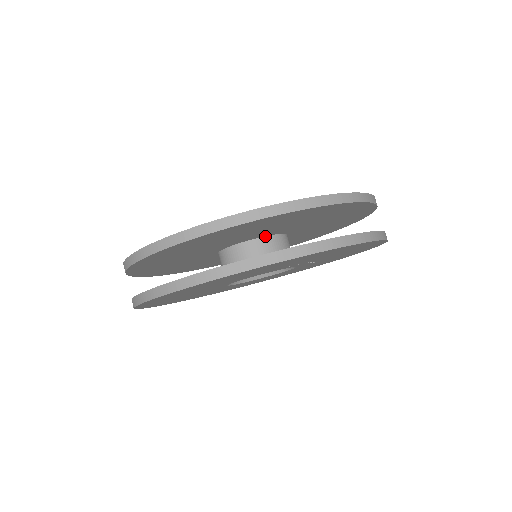
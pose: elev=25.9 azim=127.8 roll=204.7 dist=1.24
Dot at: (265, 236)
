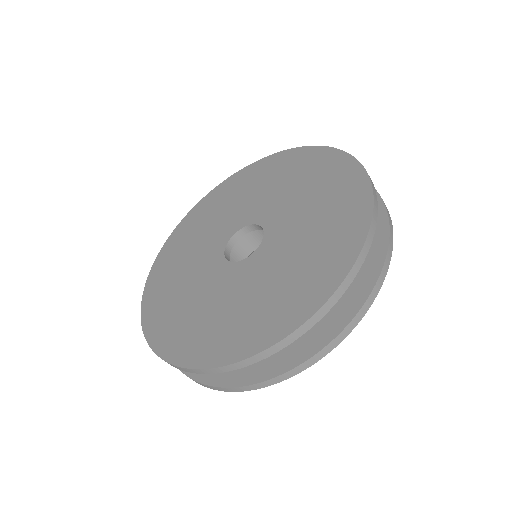
Dot at: occluded
